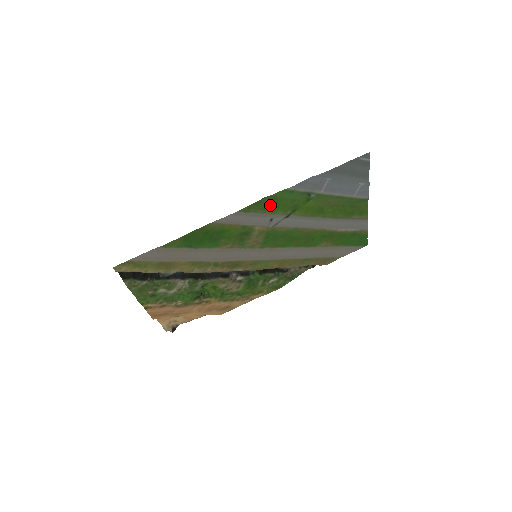
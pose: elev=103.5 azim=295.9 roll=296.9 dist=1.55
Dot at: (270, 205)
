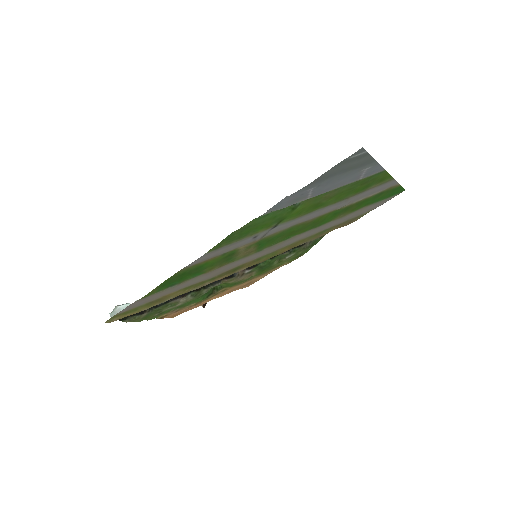
Dot at: (244, 232)
